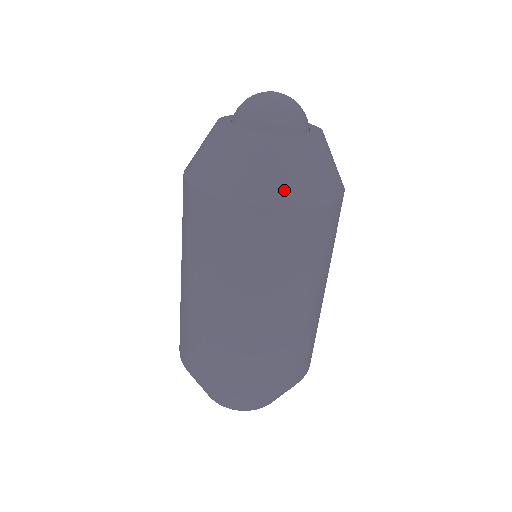
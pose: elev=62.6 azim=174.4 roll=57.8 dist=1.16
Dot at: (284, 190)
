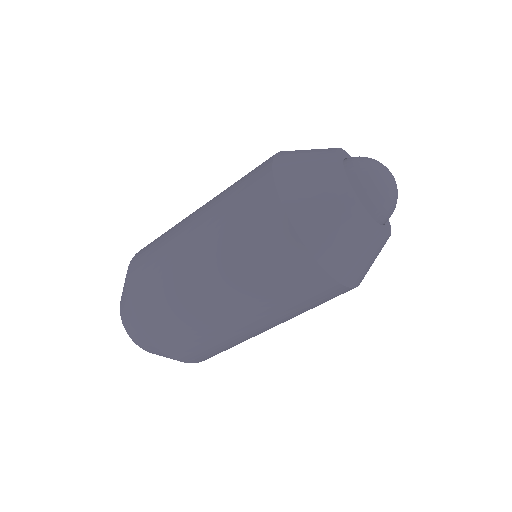
Dot at: (349, 269)
